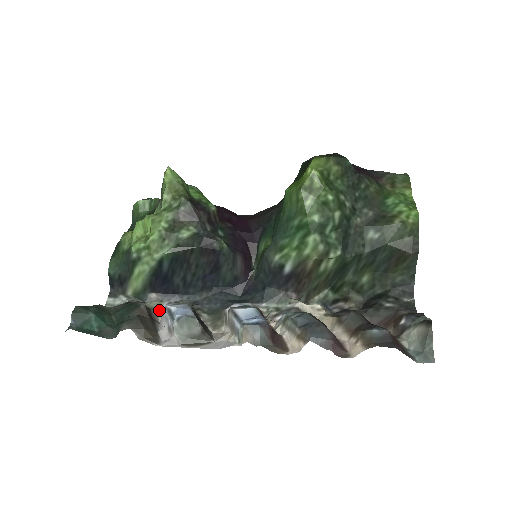
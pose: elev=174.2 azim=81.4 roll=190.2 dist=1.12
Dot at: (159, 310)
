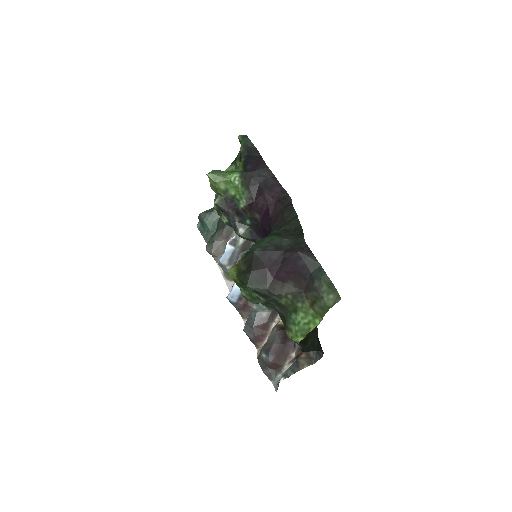
Dot at: occluded
